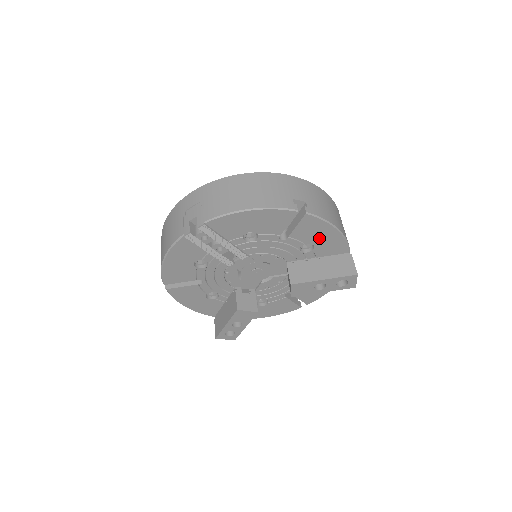
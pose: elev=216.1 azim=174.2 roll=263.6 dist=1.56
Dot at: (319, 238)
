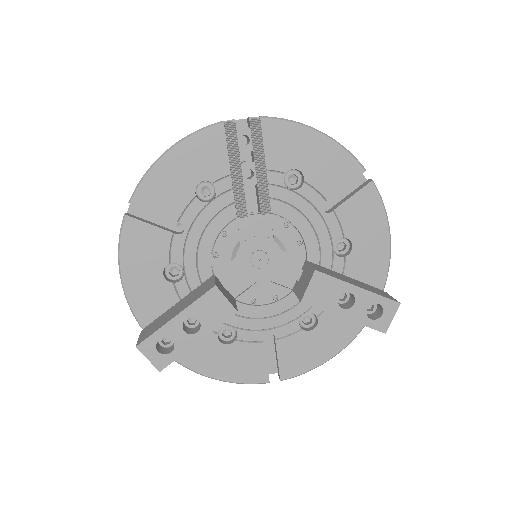
Dot at: (364, 237)
